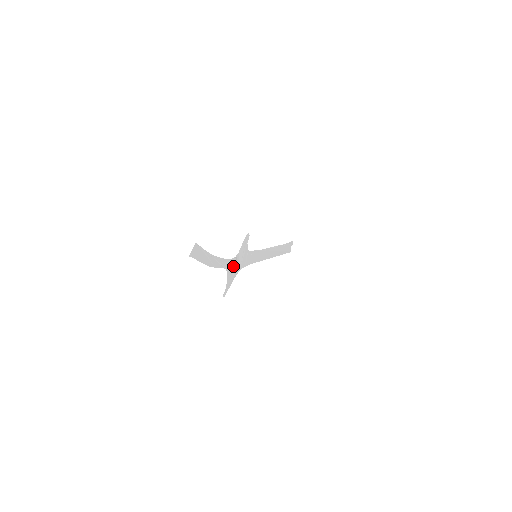
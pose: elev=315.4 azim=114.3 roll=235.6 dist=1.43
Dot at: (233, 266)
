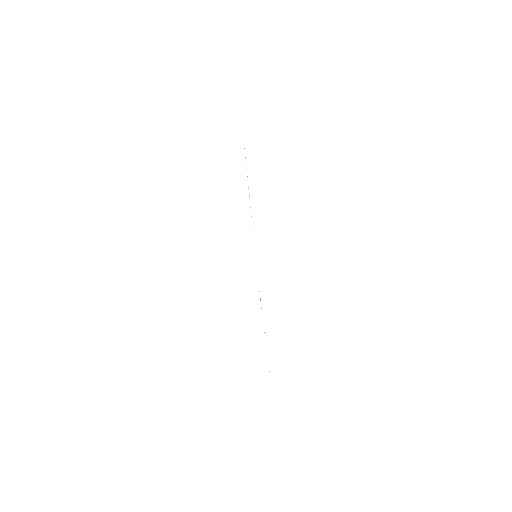
Dot at: occluded
